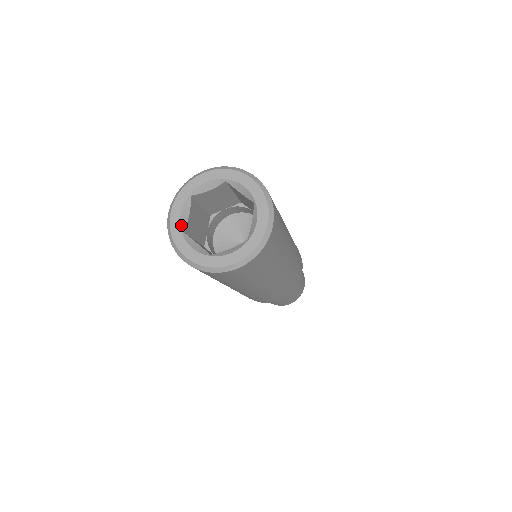
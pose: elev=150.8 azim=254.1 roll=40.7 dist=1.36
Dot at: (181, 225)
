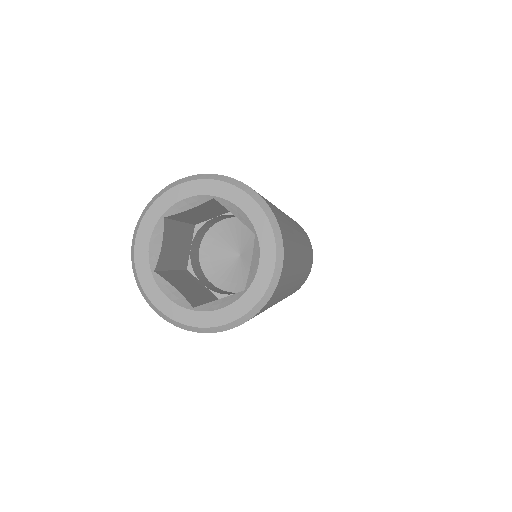
Dot at: (150, 261)
